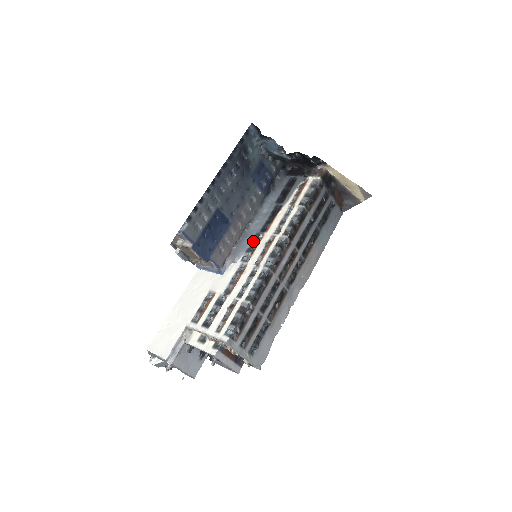
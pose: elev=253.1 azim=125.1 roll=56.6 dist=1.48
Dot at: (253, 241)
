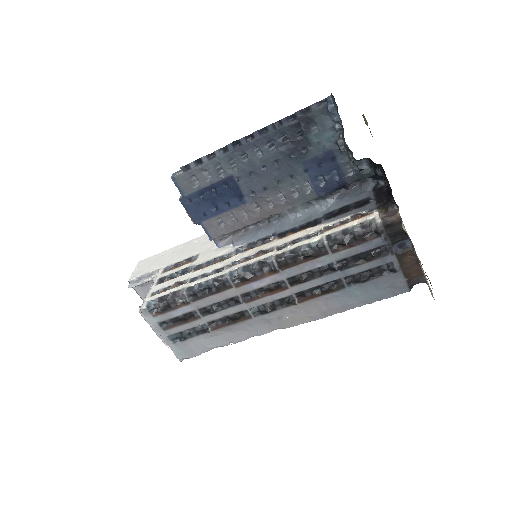
Dot at: (264, 238)
